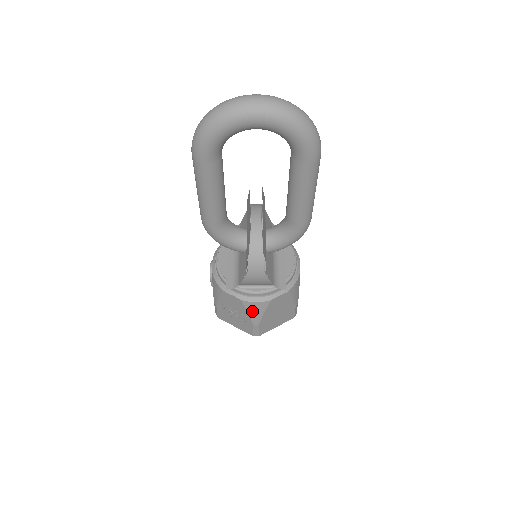
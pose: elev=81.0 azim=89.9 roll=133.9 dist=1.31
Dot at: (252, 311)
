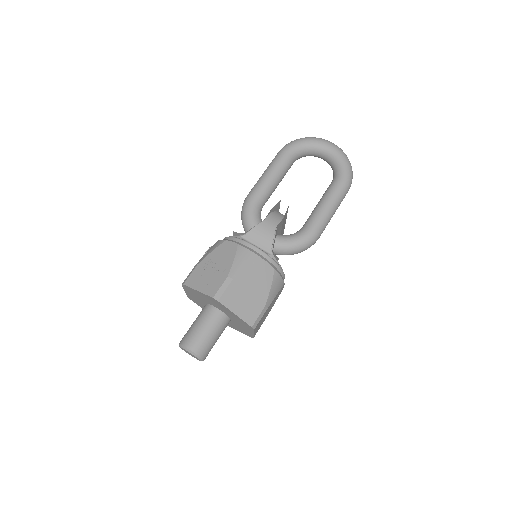
Dot at: (239, 259)
